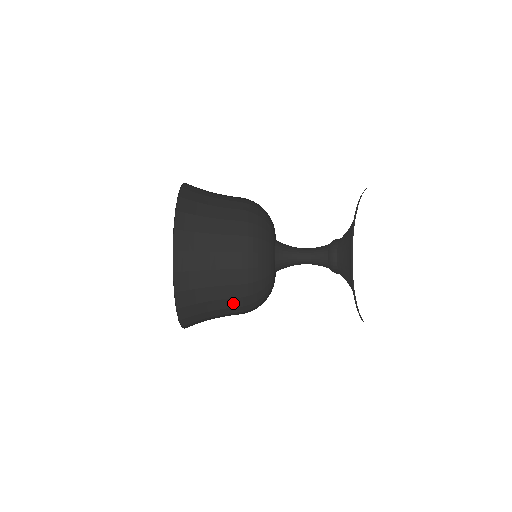
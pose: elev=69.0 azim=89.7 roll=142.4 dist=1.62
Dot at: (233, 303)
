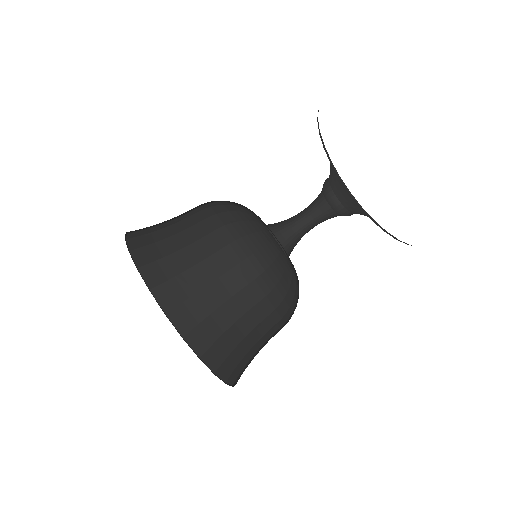
Dot at: (238, 279)
